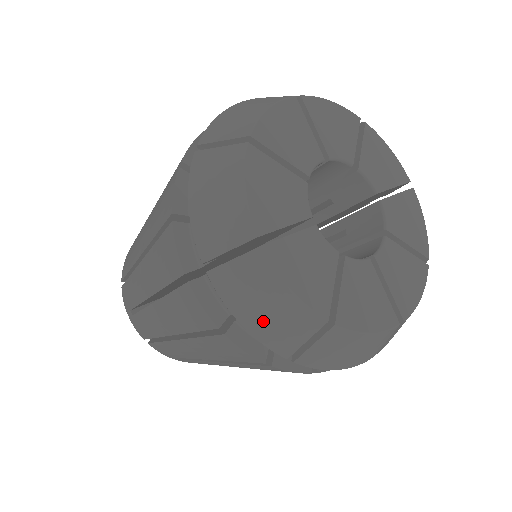
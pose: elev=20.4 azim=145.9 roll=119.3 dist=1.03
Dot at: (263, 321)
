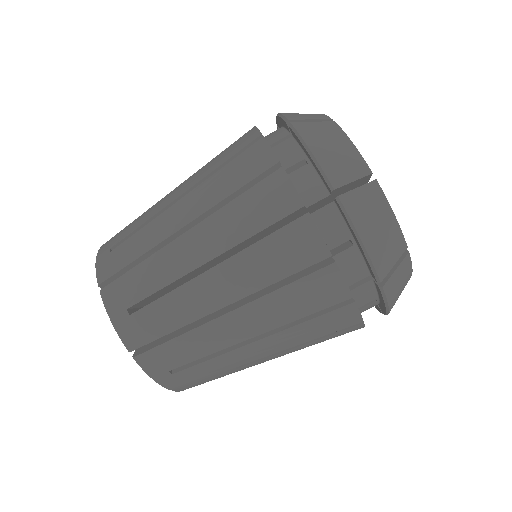
Dot at: (376, 240)
